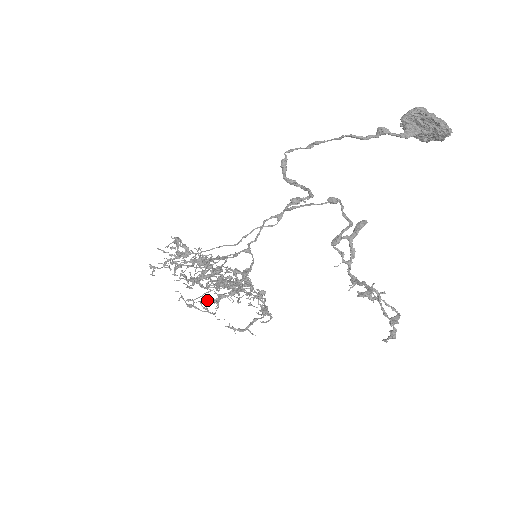
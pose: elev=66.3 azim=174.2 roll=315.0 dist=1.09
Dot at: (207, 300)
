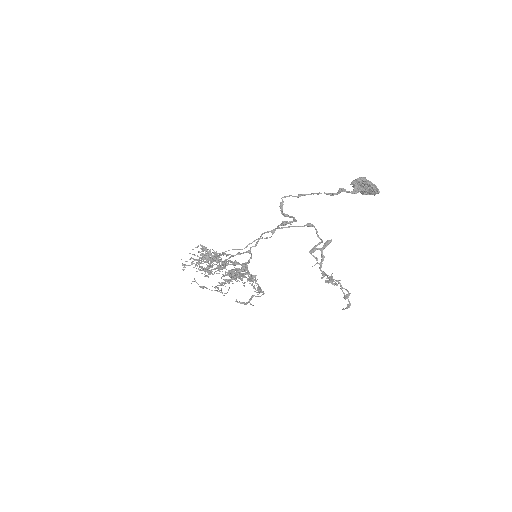
Dot at: (220, 284)
